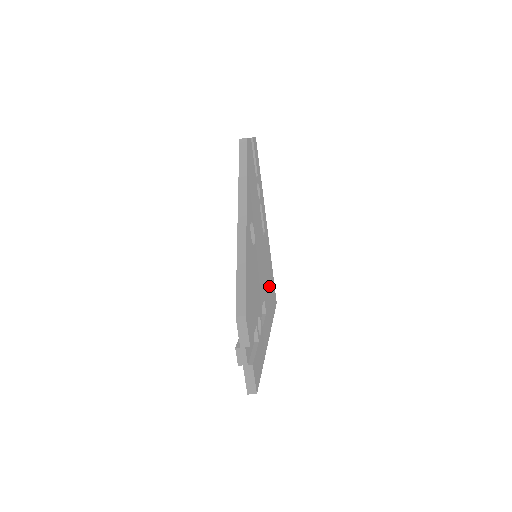
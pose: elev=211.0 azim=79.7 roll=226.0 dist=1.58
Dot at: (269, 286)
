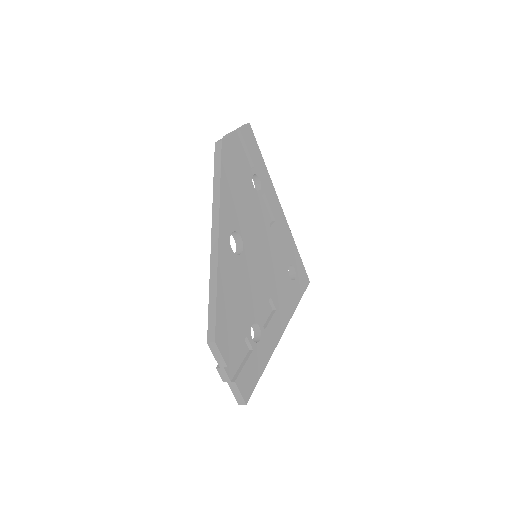
Dot at: (287, 274)
